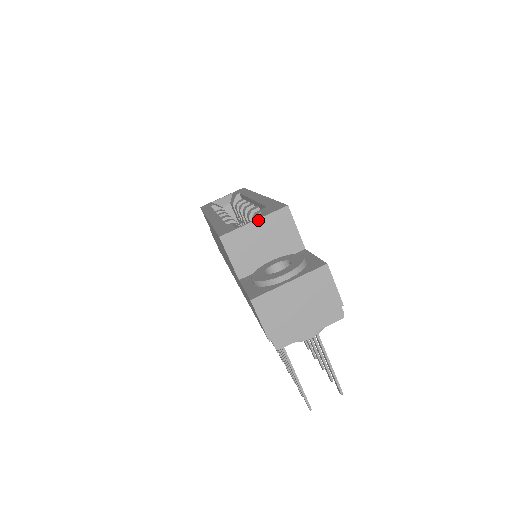
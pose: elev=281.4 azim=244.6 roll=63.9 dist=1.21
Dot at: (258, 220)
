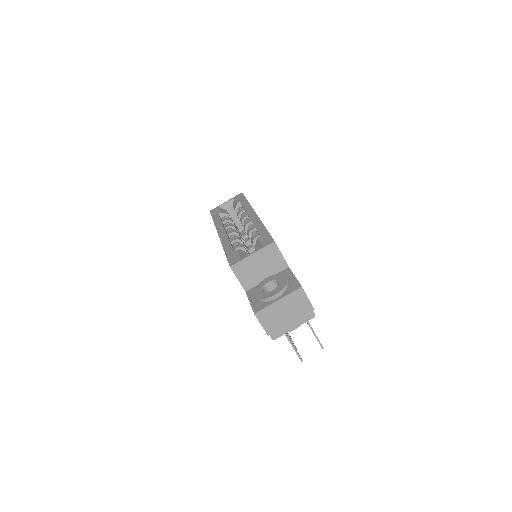
Dot at: (255, 253)
